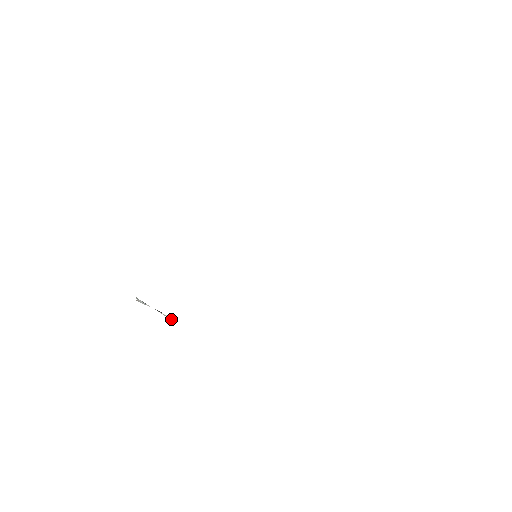
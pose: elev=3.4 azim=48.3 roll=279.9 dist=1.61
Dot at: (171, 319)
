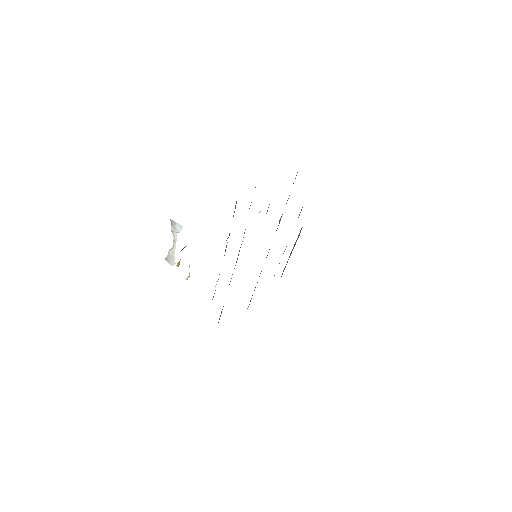
Dot at: (167, 260)
